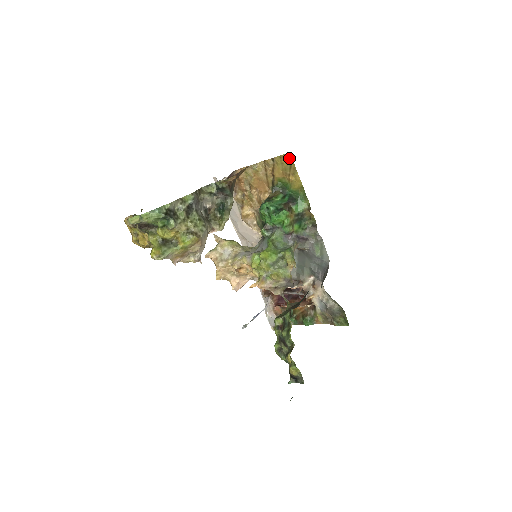
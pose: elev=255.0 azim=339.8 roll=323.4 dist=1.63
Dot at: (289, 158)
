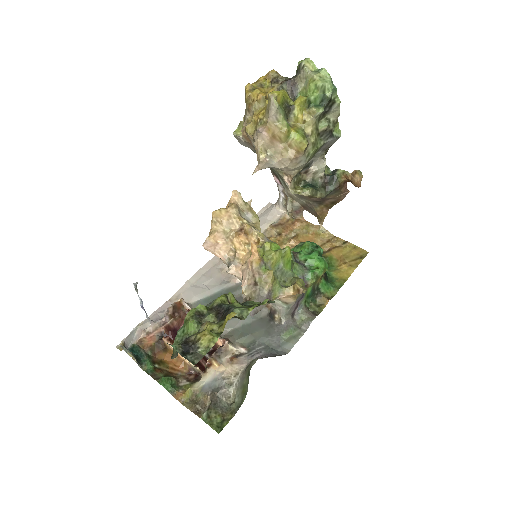
Dot at: (362, 254)
